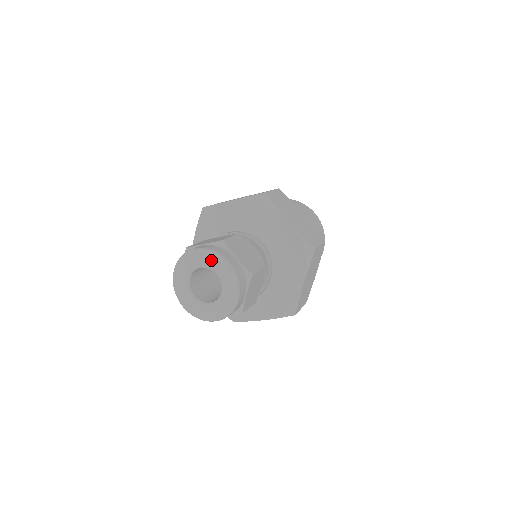
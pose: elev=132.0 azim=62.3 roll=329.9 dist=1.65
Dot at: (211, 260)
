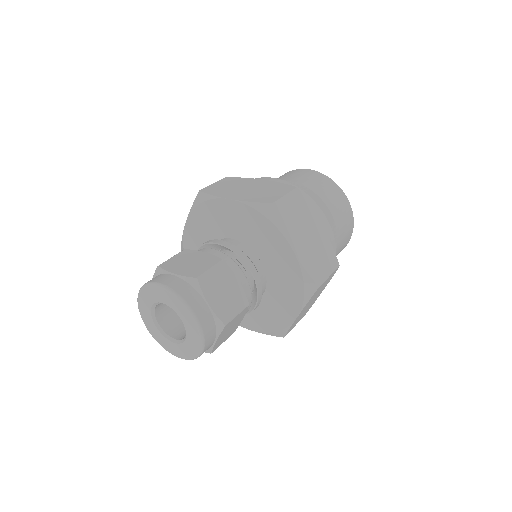
Dot at: (176, 304)
